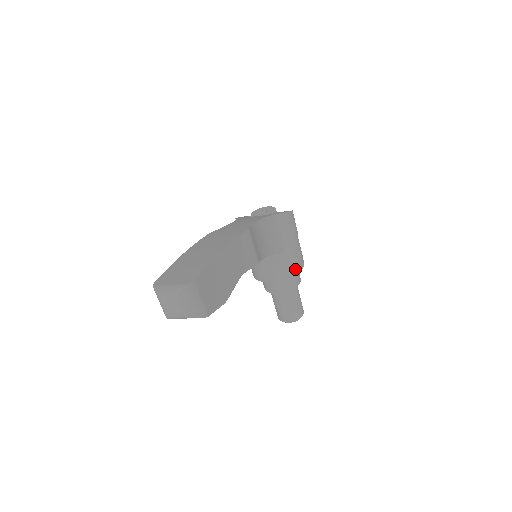
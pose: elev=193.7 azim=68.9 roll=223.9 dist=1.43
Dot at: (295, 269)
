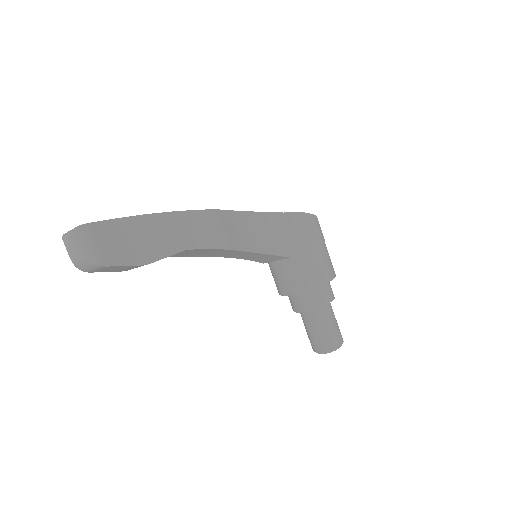
Dot at: (314, 281)
